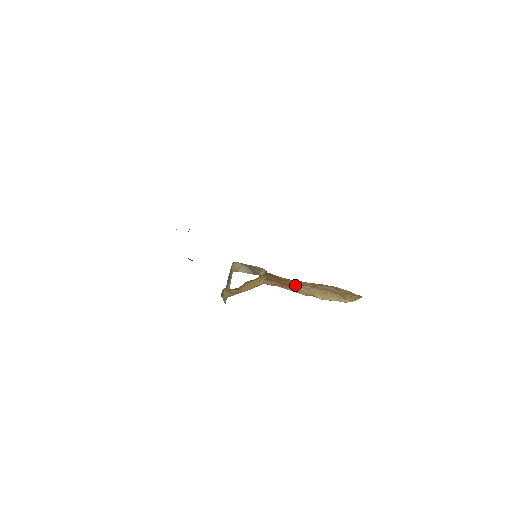
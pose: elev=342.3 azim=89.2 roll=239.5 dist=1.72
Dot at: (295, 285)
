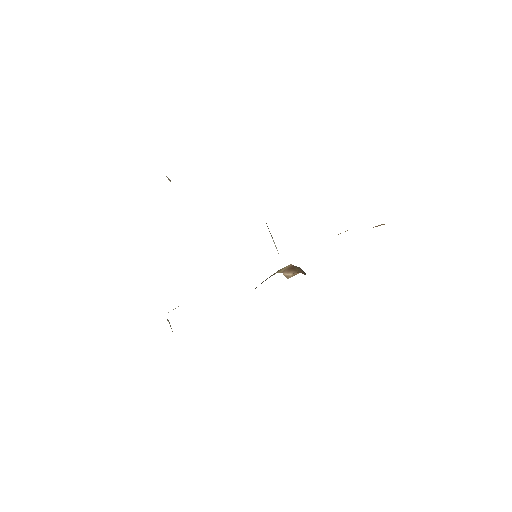
Dot at: occluded
